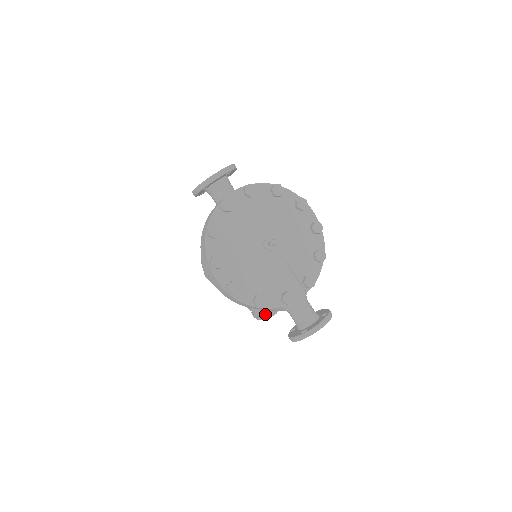
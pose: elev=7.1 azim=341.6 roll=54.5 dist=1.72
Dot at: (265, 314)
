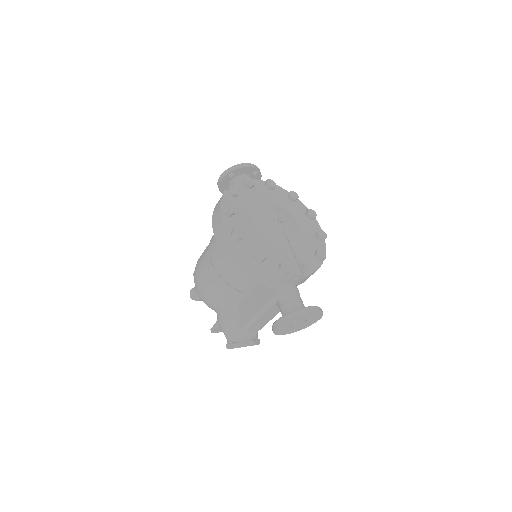
Dot at: (242, 340)
